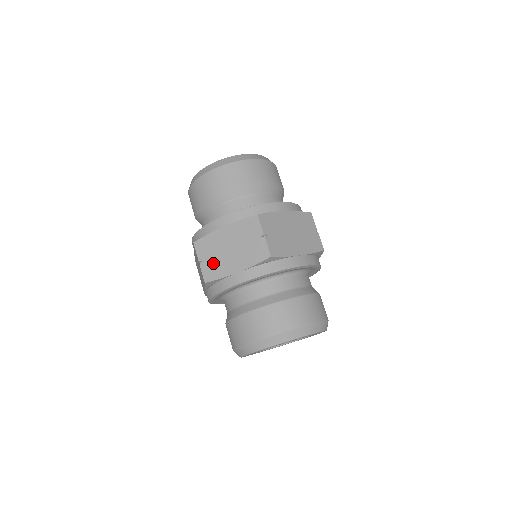
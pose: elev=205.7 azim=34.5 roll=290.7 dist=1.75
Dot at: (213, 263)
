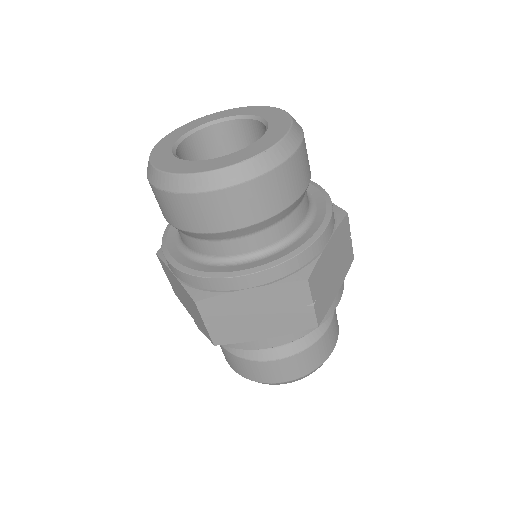
Dot at: (228, 327)
